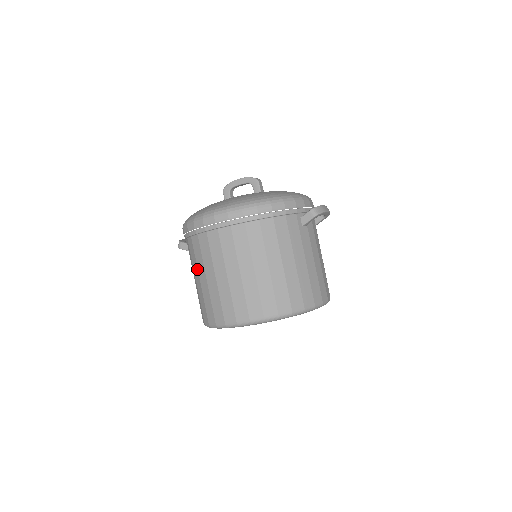
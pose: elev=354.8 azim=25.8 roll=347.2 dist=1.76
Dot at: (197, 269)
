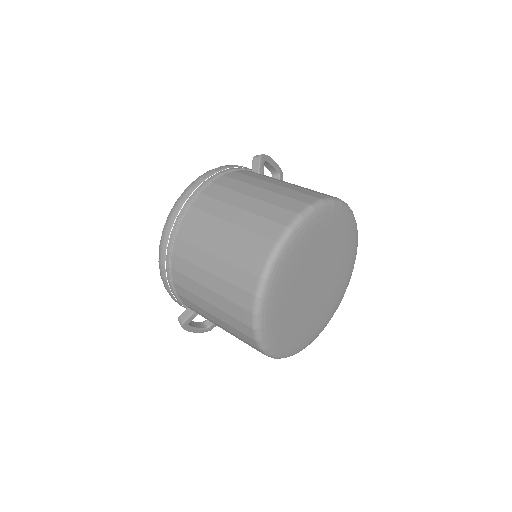
Dot at: (197, 284)
